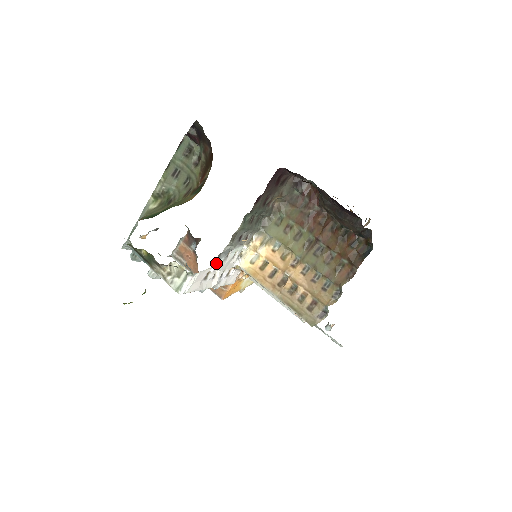
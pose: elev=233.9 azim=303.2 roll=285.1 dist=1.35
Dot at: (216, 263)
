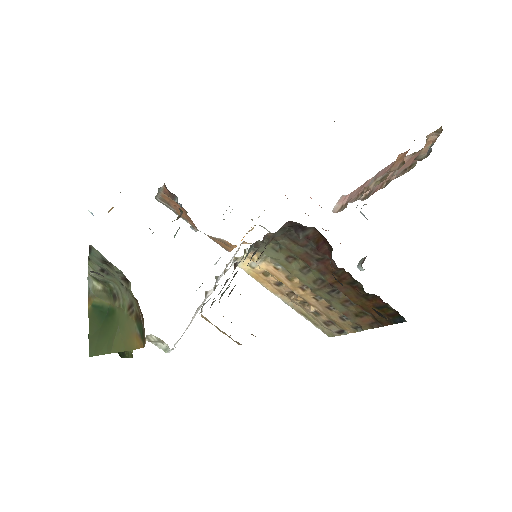
Dot at: (202, 307)
